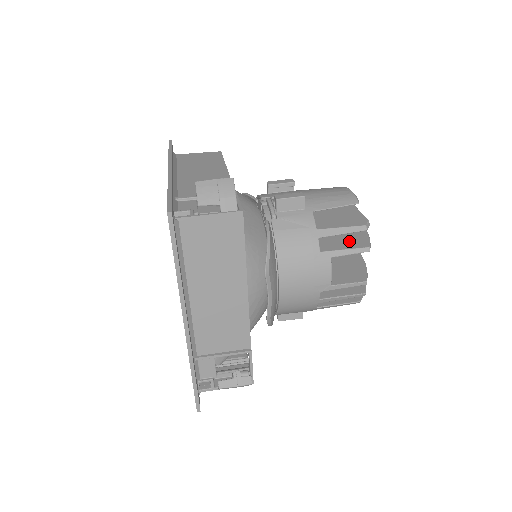
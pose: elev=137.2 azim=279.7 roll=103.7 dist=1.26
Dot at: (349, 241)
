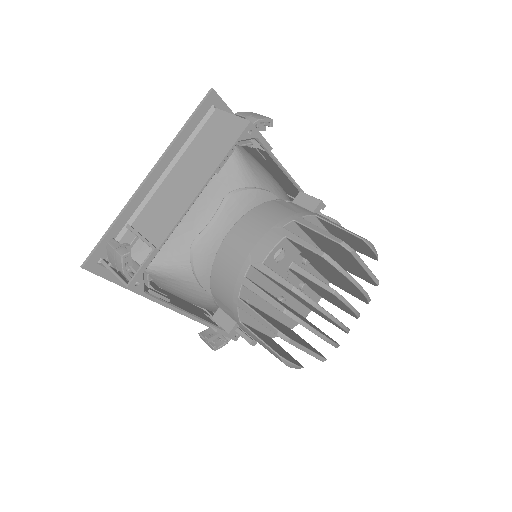
Dot at: occluded
